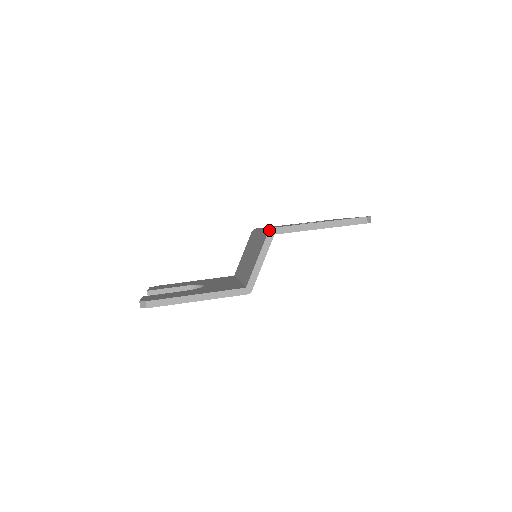
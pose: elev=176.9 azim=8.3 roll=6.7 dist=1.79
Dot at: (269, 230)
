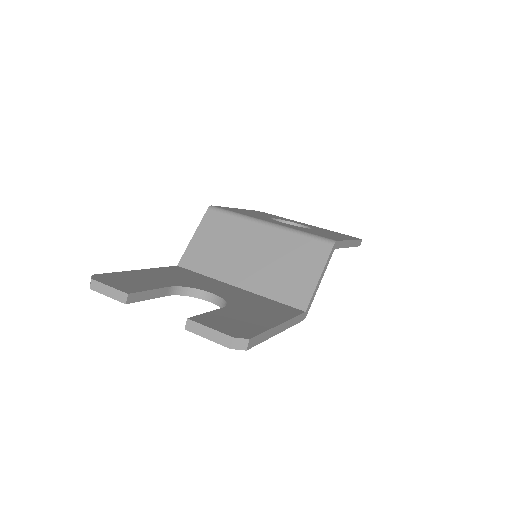
Dot at: (335, 243)
